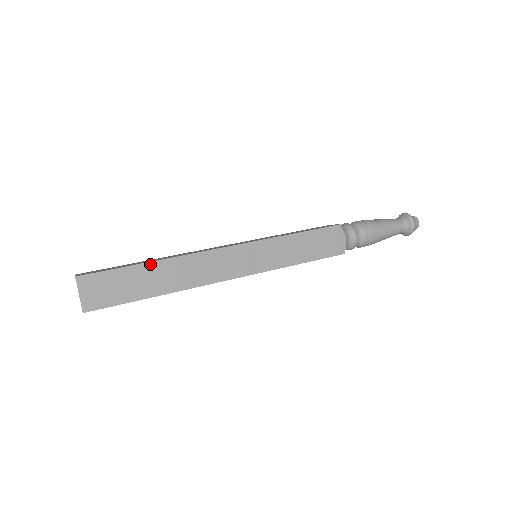
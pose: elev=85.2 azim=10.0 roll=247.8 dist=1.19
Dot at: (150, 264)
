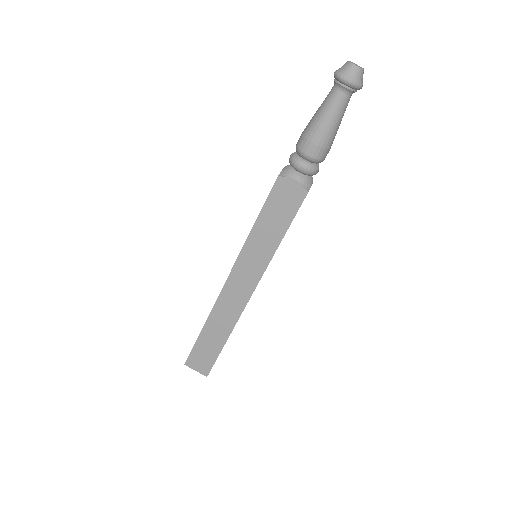
Dot at: (204, 329)
